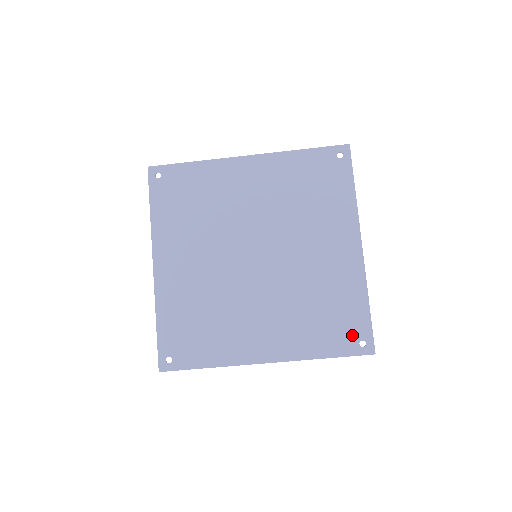
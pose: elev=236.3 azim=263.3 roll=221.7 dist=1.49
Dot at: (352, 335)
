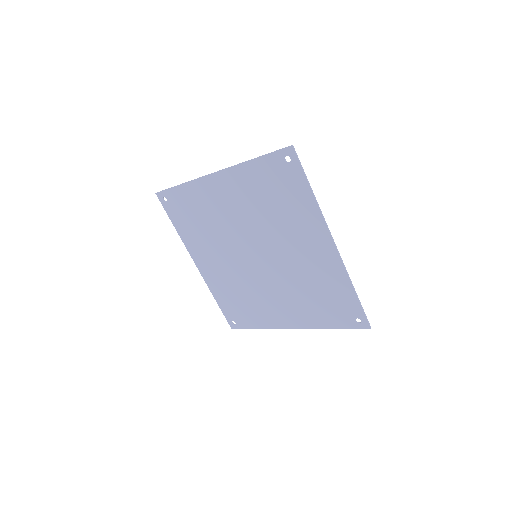
Dot at: (348, 314)
